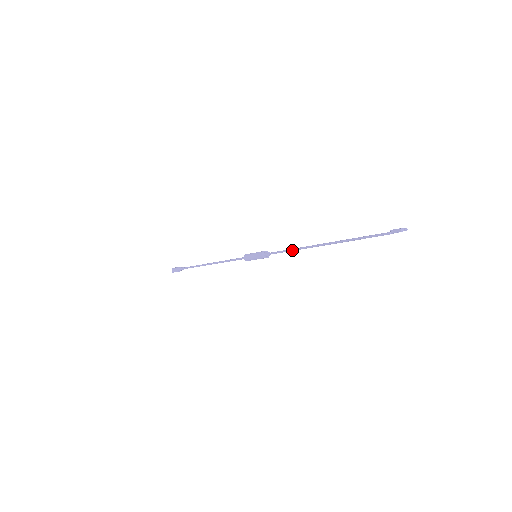
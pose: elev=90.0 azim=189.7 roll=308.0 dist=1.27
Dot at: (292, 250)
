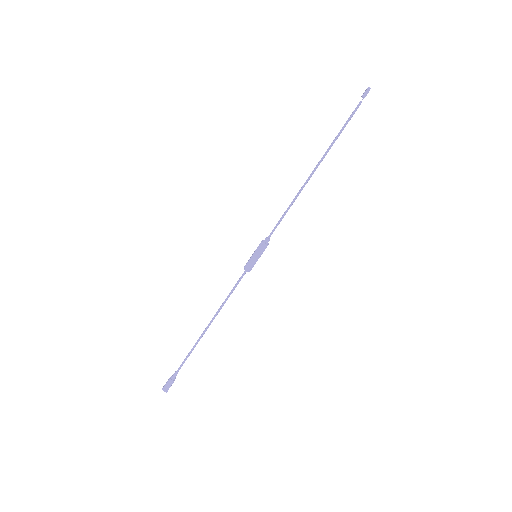
Dot at: (289, 208)
